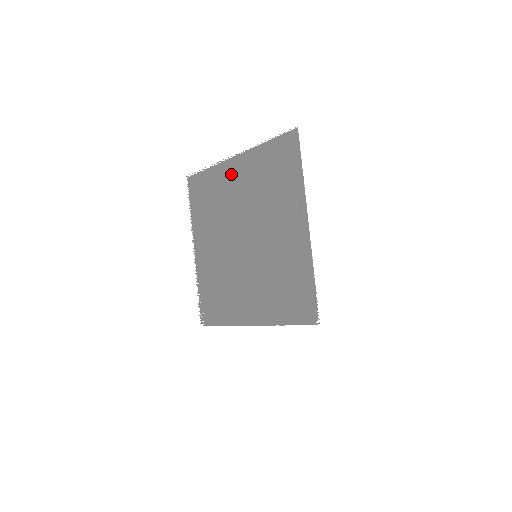
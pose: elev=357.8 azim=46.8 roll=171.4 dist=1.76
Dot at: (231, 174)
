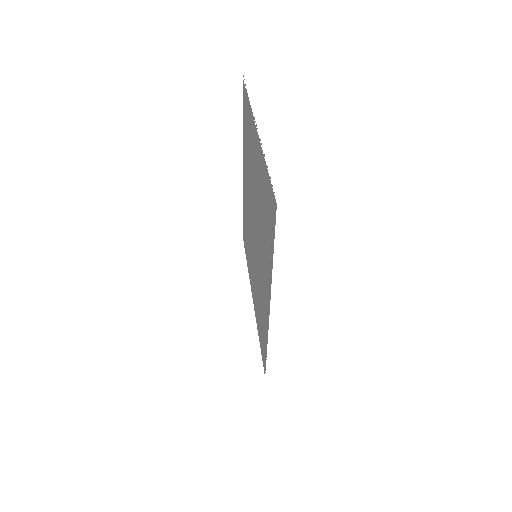
Dot at: (254, 142)
